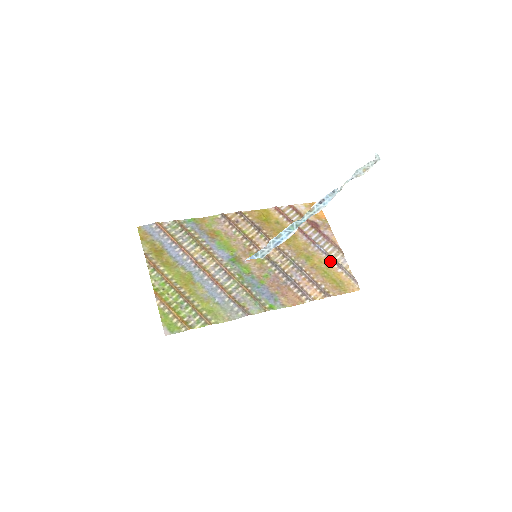
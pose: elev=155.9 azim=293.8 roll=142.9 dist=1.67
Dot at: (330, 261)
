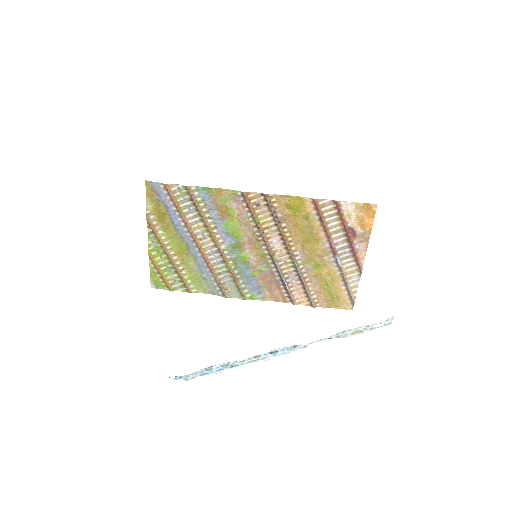
Dot at: (340, 276)
